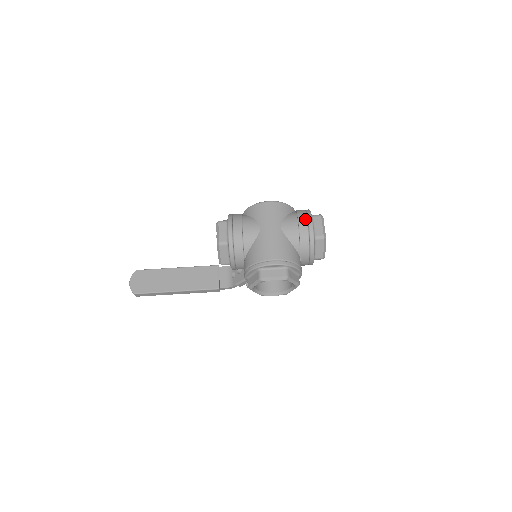
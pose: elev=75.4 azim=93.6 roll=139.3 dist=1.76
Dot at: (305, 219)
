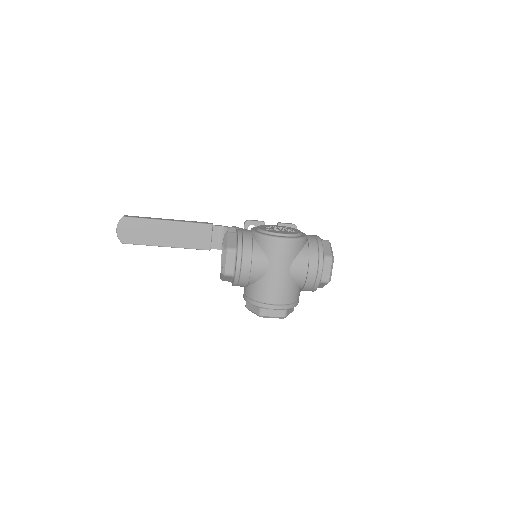
Dot at: (316, 265)
